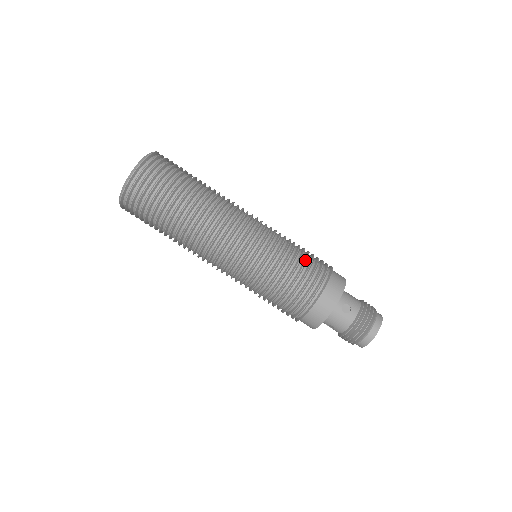
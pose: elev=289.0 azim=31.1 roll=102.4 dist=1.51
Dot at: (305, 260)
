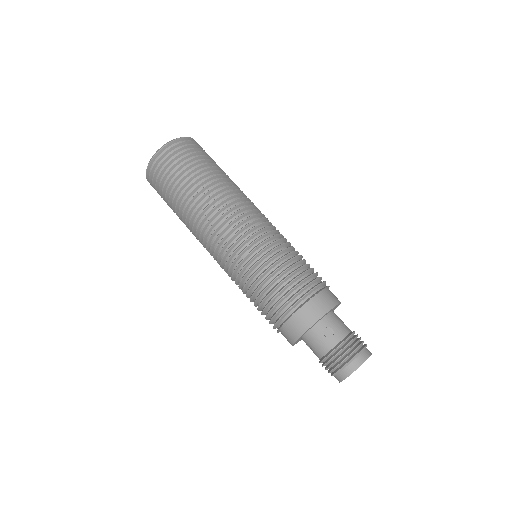
Dot at: (296, 269)
